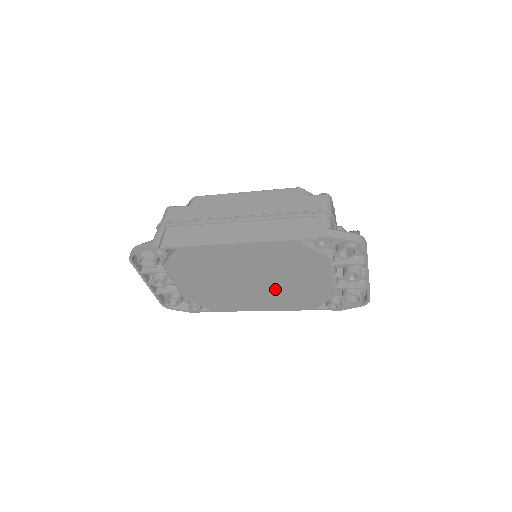
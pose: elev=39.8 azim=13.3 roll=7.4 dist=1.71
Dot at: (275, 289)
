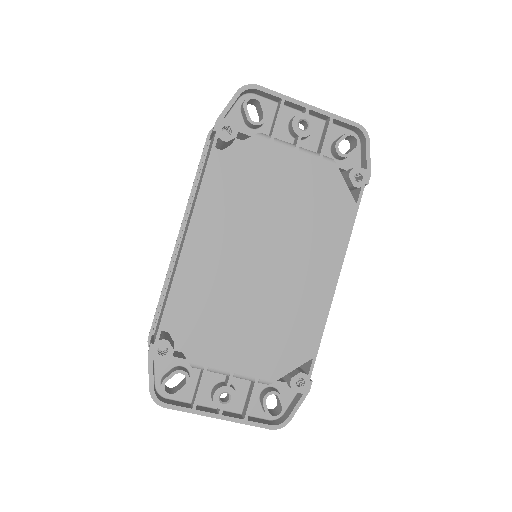
Dot at: (294, 237)
